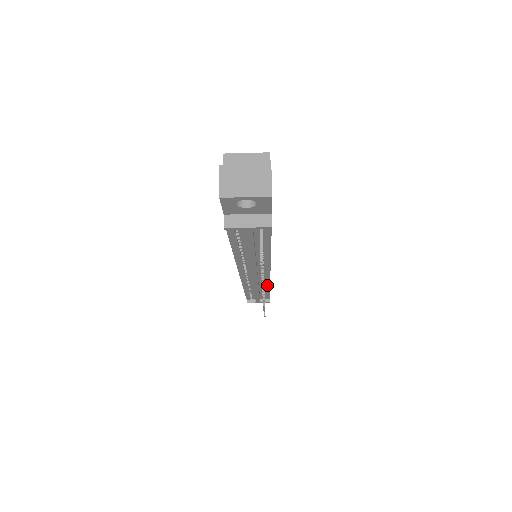
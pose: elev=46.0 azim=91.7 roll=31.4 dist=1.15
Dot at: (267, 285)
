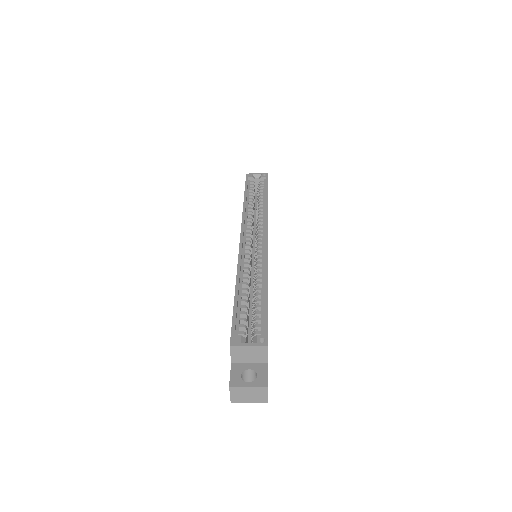
Dot at: occluded
